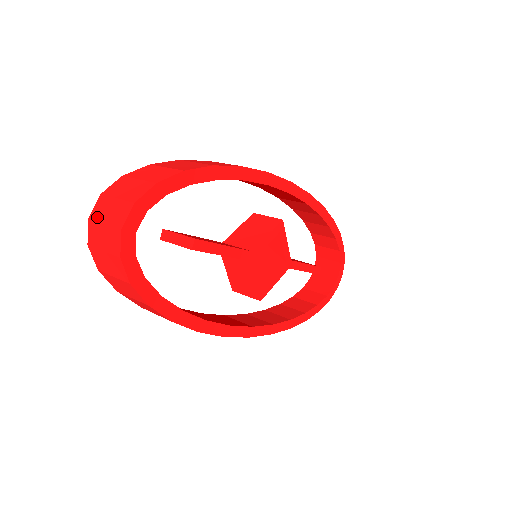
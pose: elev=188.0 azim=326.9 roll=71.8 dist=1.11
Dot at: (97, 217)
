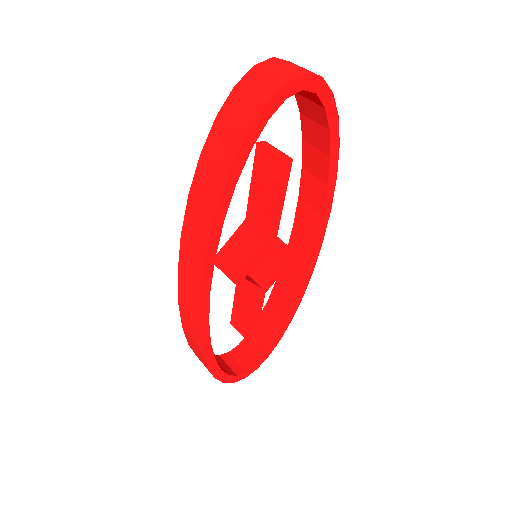
Dot at: (283, 61)
